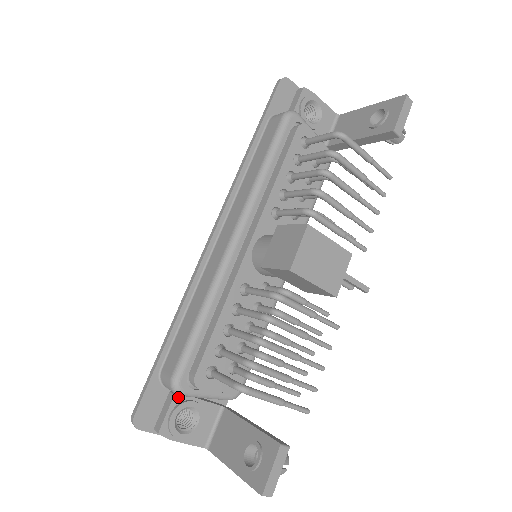
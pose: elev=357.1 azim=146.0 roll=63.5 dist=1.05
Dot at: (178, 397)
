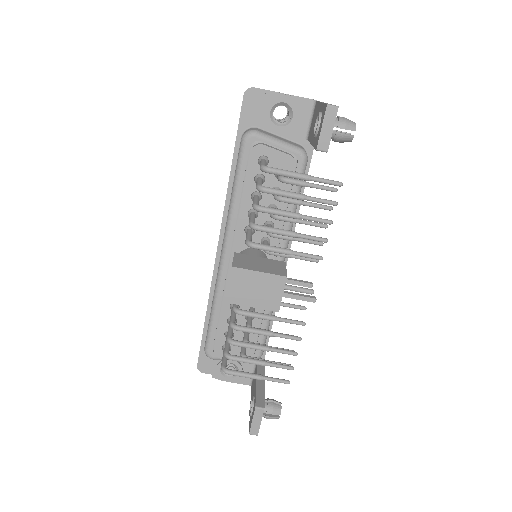
Dot at: occluded
